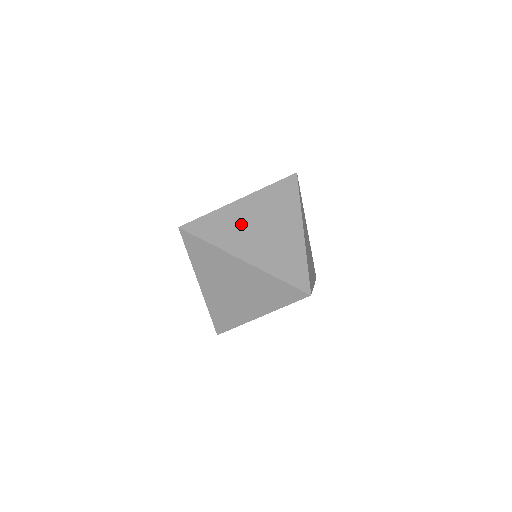
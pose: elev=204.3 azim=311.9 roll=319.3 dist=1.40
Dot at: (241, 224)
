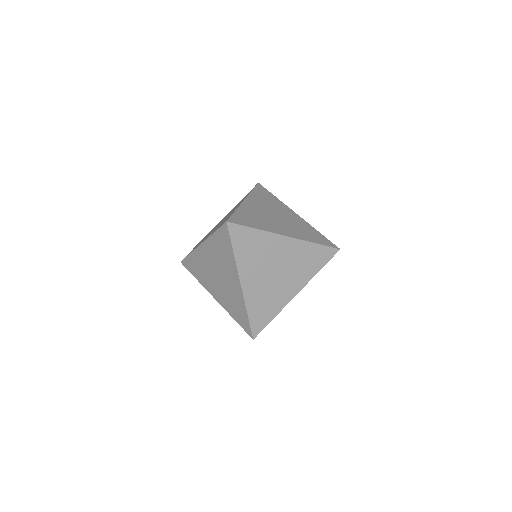
Dot at: (211, 231)
